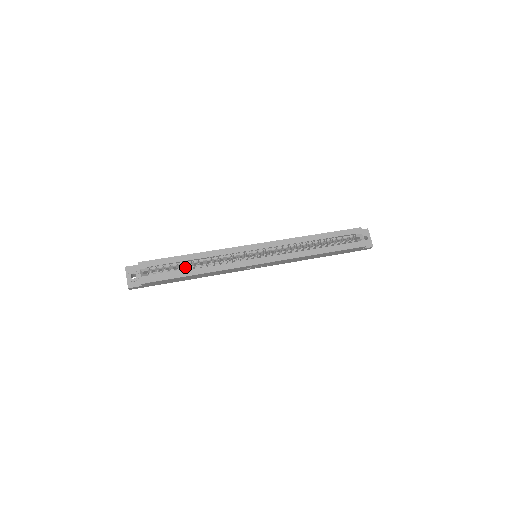
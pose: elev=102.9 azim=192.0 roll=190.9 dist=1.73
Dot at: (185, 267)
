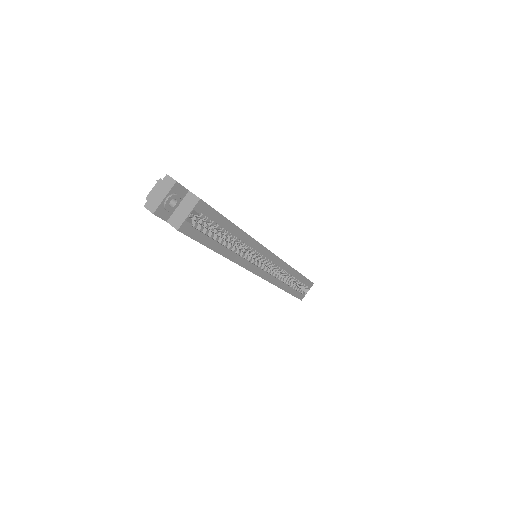
Dot at: occluded
